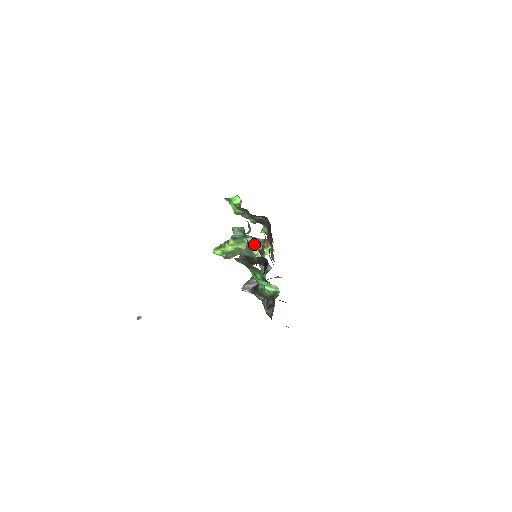
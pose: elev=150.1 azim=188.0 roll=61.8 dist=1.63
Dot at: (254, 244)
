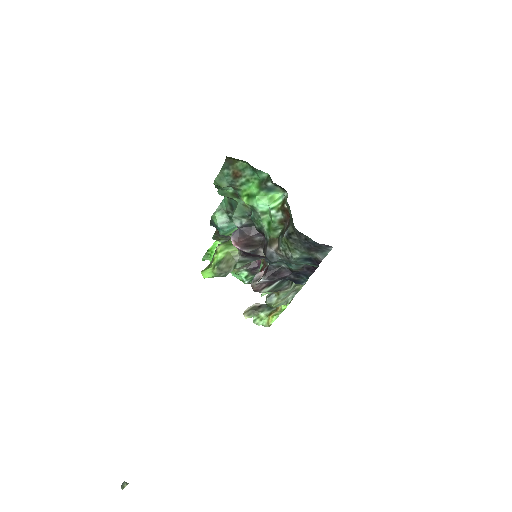
Dot at: occluded
